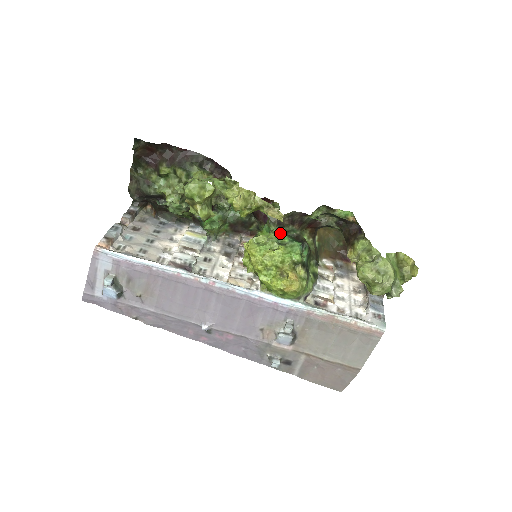
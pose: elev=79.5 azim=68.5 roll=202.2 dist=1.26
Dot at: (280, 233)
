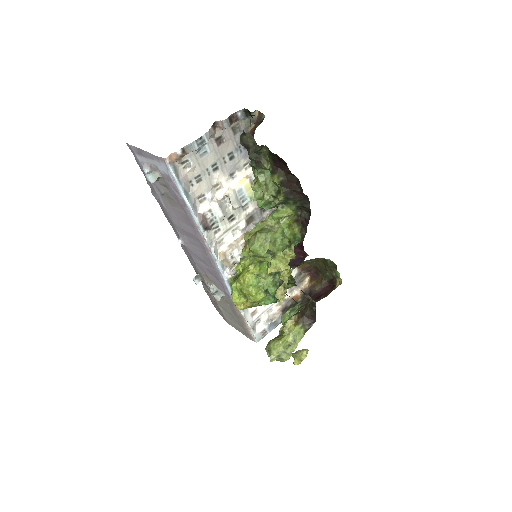
Dot at: (276, 285)
